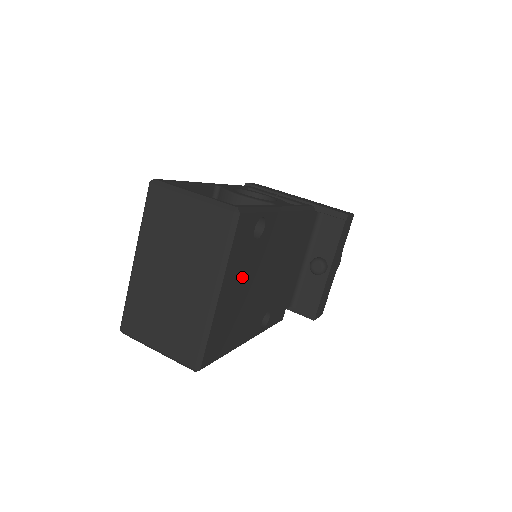
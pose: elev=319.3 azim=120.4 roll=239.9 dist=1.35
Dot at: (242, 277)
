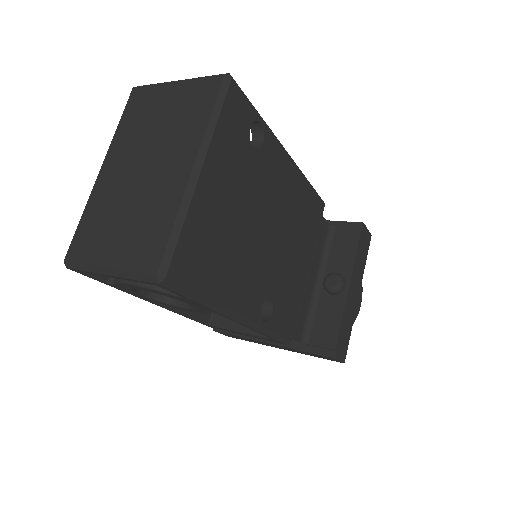
Dot at: (234, 184)
